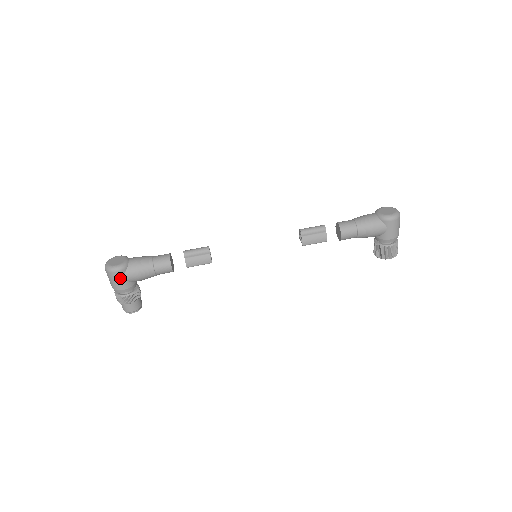
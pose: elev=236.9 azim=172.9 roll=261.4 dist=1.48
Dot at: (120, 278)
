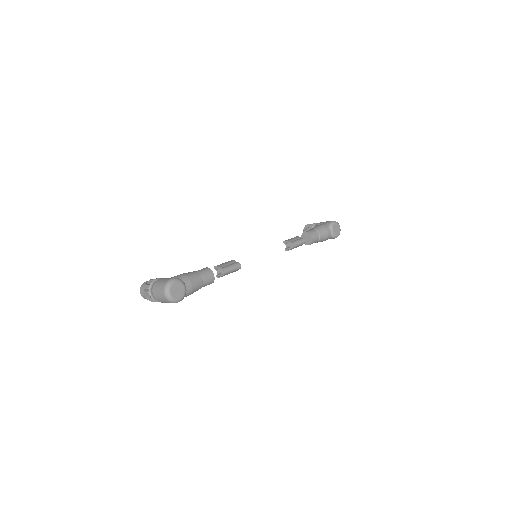
Dot at: occluded
